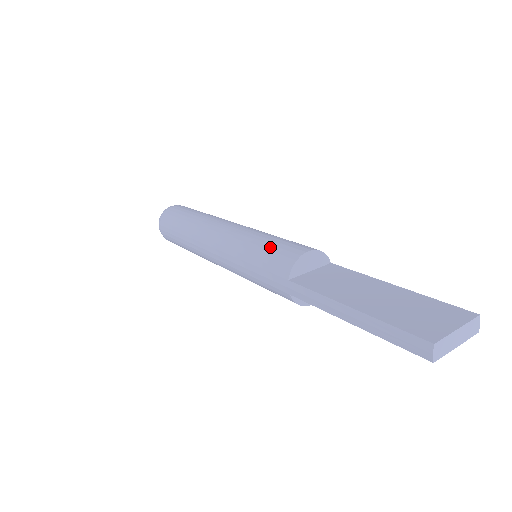
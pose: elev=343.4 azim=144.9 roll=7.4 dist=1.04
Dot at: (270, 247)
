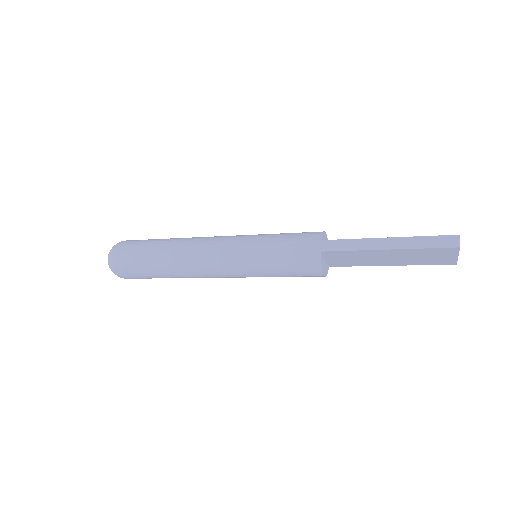
Dot at: (290, 233)
